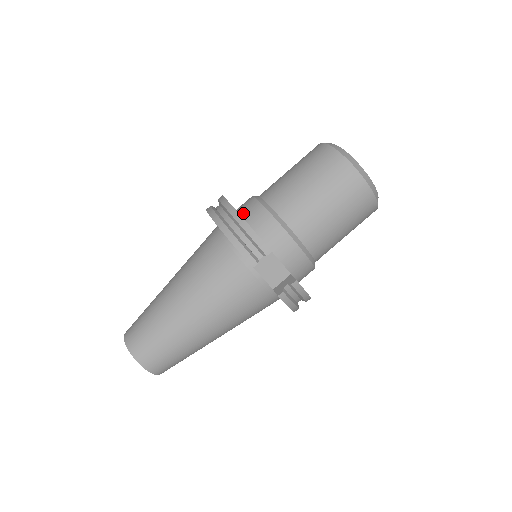
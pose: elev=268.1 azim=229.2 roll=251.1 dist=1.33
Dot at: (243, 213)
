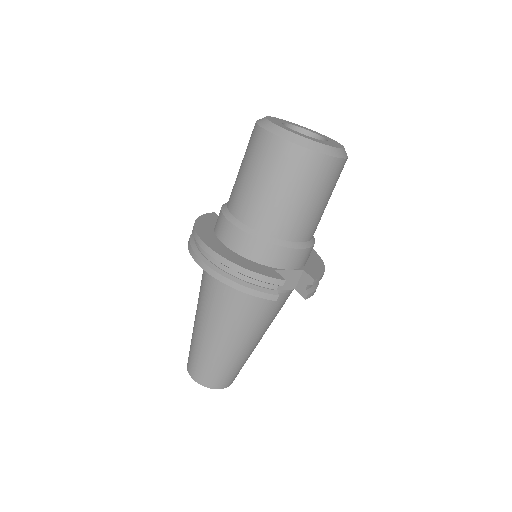
Dot at: (230, 246)
